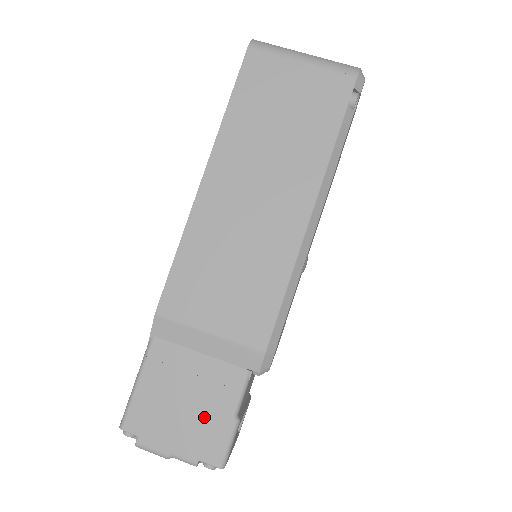
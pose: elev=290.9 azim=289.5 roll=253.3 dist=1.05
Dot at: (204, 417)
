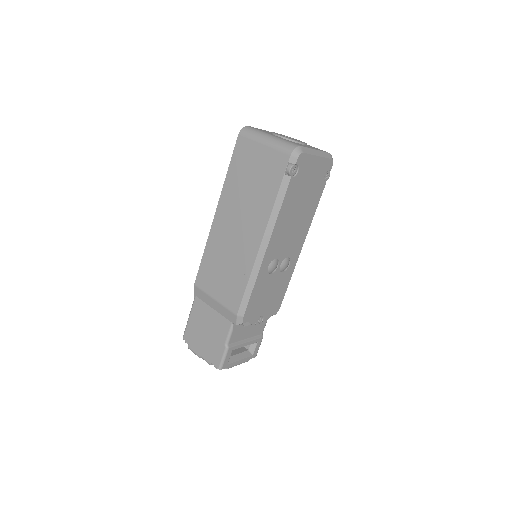
Dot at: (213, 342)
